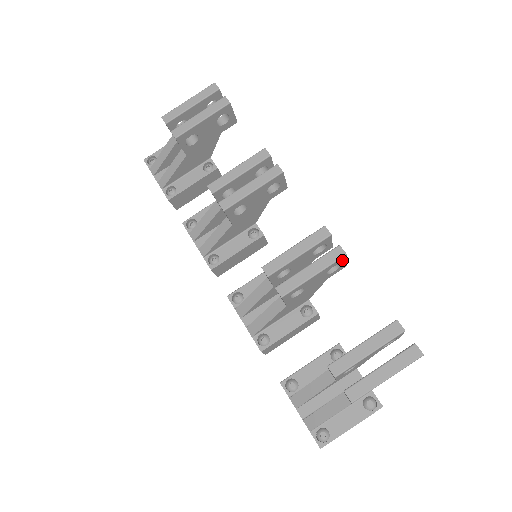
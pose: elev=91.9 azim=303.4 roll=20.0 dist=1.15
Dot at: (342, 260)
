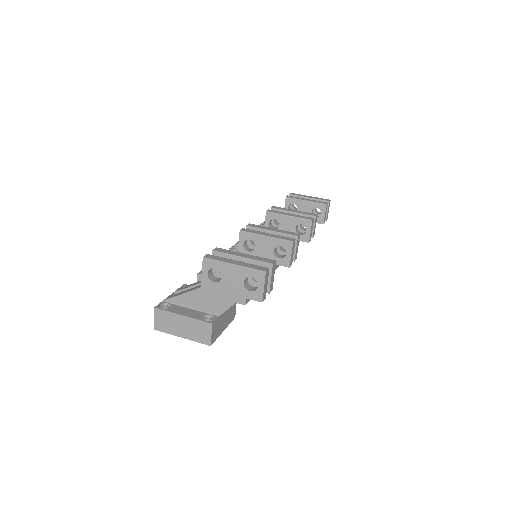
Dot at: (288, 247)
